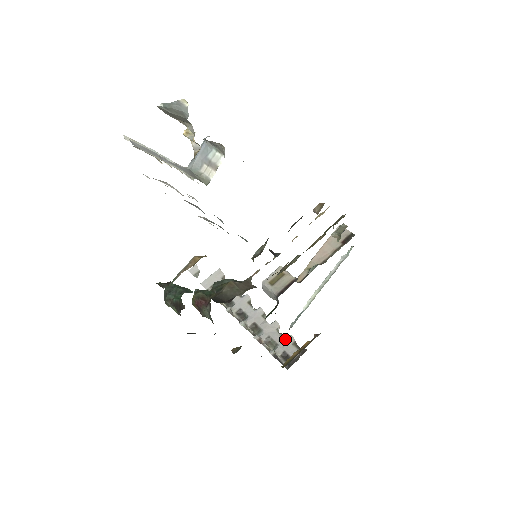
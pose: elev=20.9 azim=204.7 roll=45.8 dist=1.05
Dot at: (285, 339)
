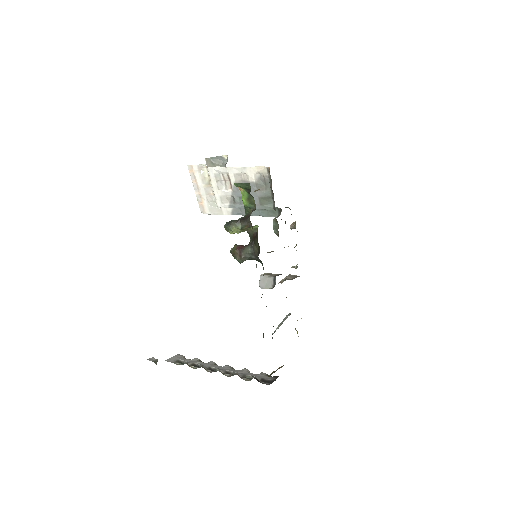
Dot at: (258, 374)
